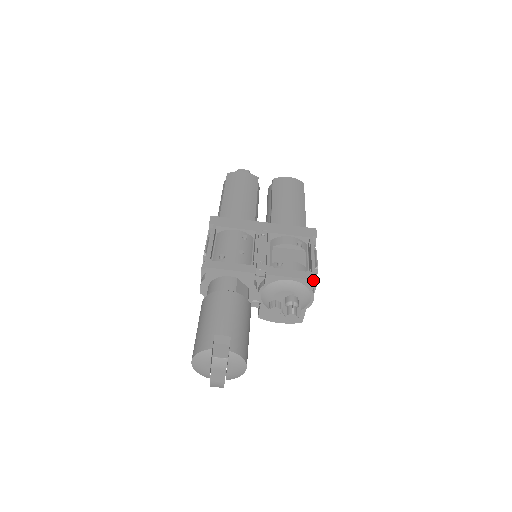
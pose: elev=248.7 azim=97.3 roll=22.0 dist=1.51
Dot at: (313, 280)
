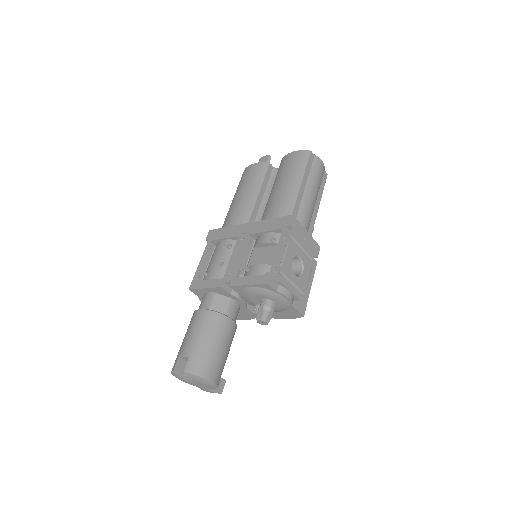
Dot at: (266, 284)
